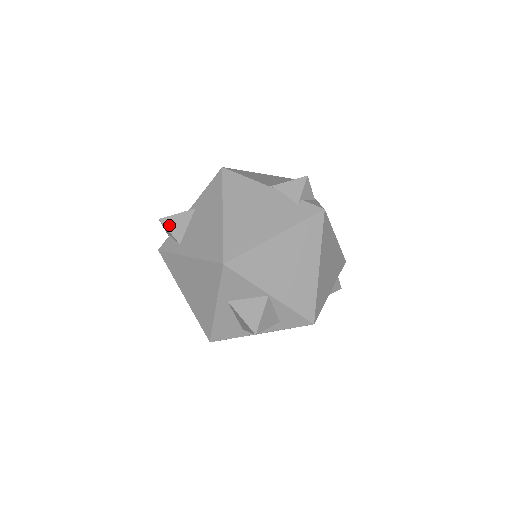
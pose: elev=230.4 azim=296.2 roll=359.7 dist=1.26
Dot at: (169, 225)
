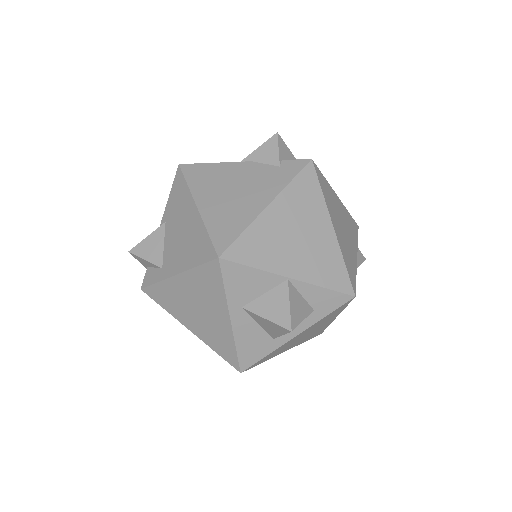
Dot at: (142, 253)
